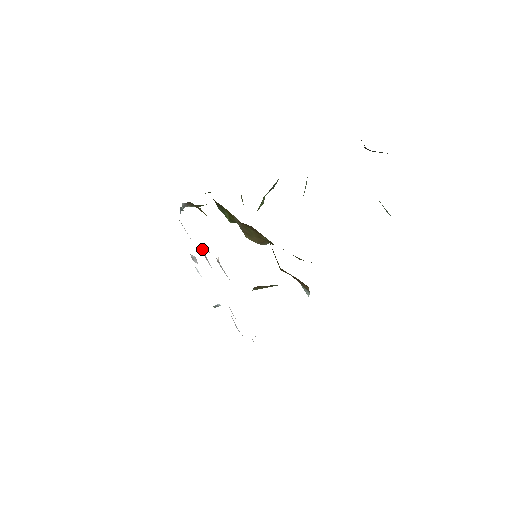
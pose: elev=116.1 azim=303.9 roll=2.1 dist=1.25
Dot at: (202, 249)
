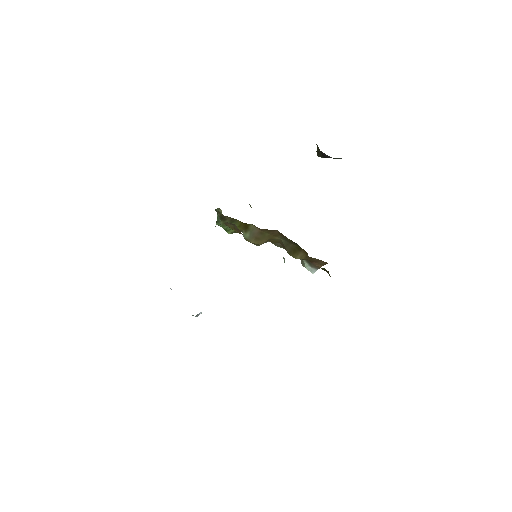
Dot at: occluded
